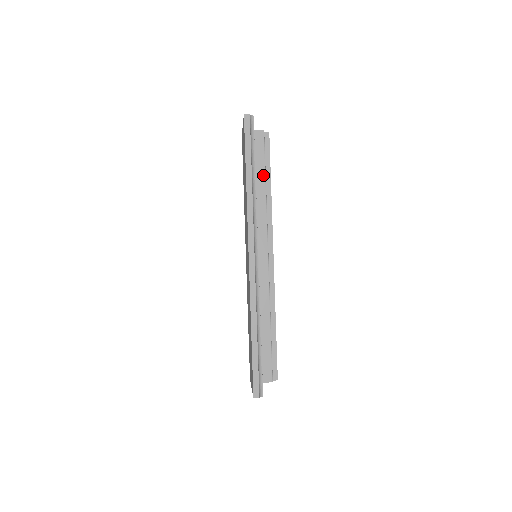
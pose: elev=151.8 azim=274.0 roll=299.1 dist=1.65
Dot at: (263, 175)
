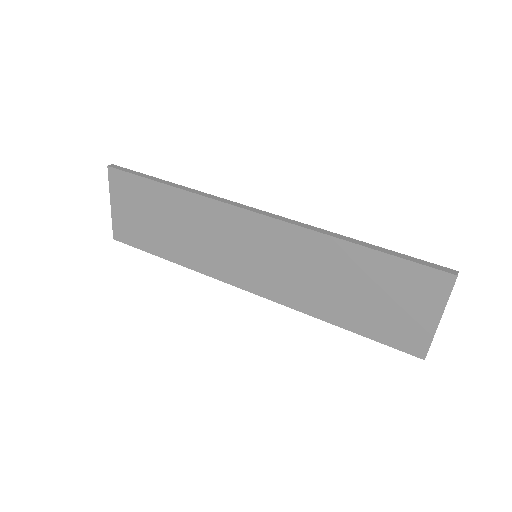
Dot at: occluded
